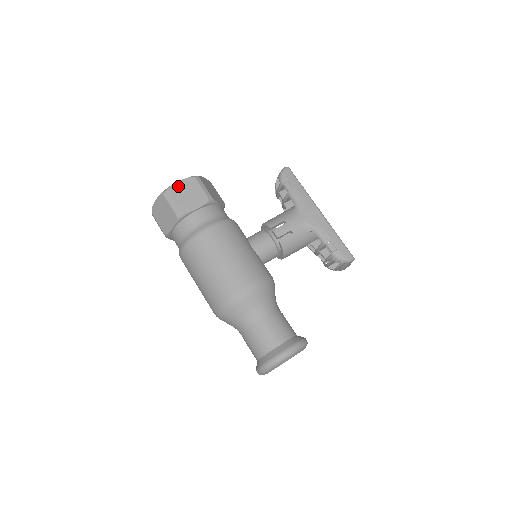
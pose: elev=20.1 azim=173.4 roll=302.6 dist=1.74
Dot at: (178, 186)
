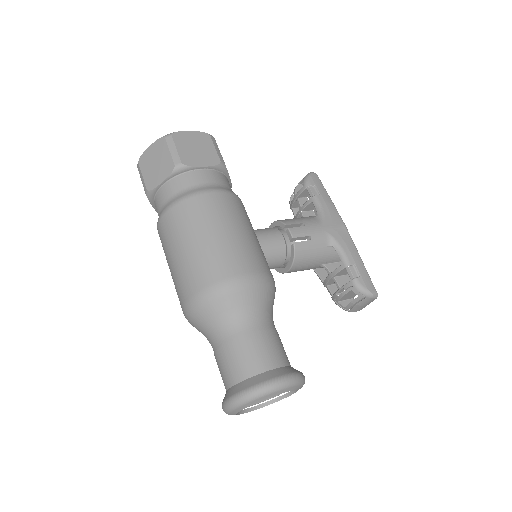
Dot at: (187, 135)
